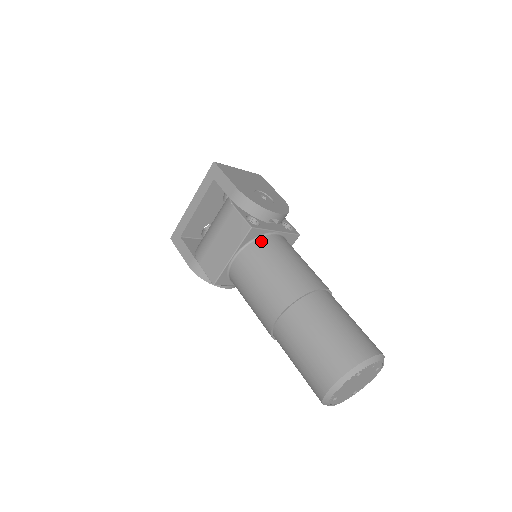
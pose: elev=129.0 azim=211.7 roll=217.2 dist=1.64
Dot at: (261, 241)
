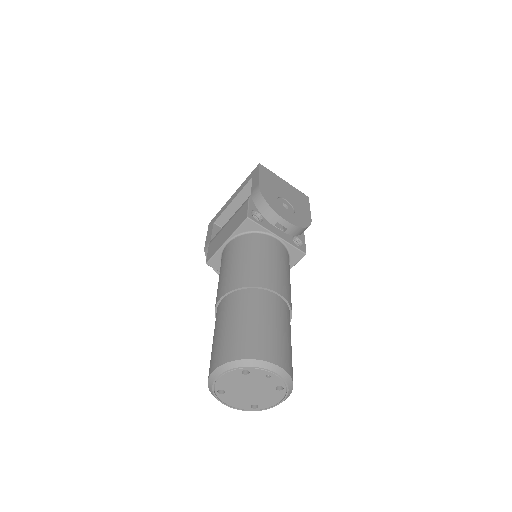
Dot at: (254, 235)
